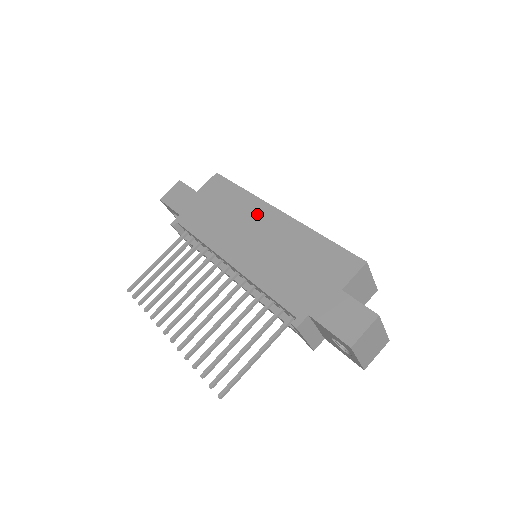
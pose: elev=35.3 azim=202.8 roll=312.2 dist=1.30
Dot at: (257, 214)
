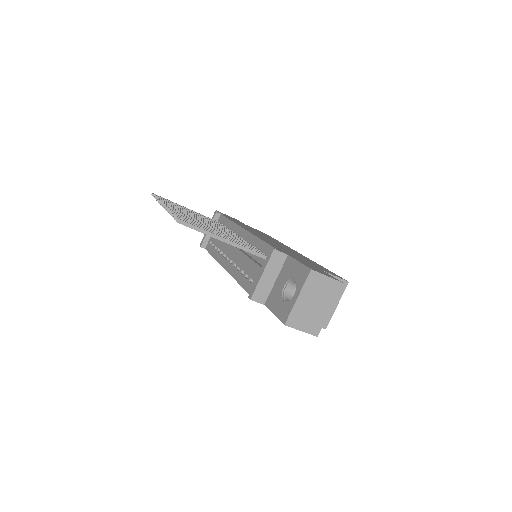
Dot at: (281, 244)
